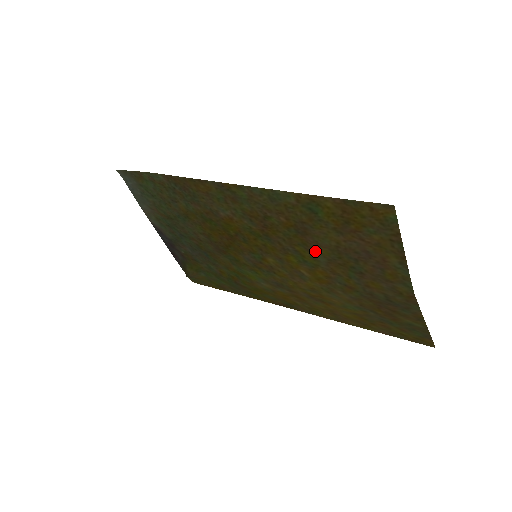
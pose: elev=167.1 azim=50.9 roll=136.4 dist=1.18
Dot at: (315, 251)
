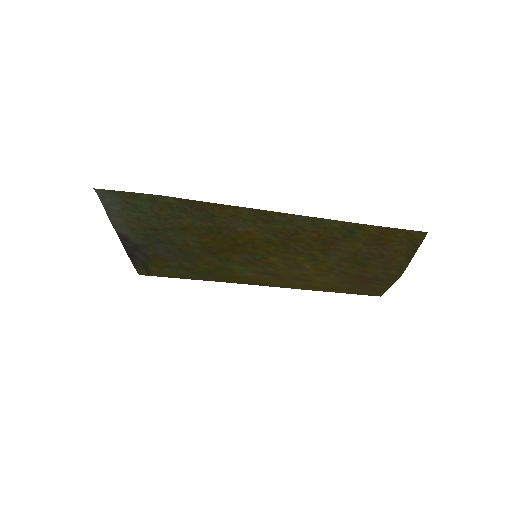
Dot at: (331, 254)
